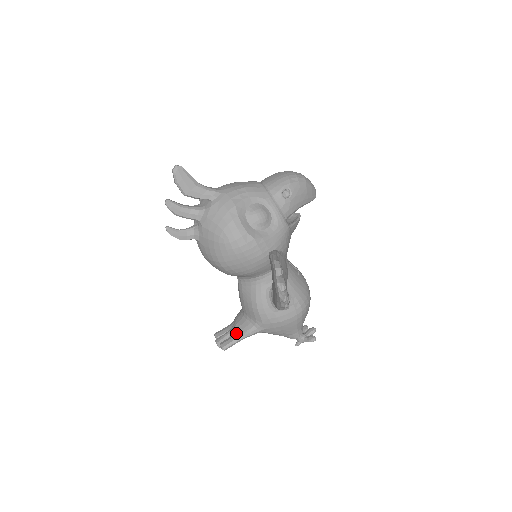
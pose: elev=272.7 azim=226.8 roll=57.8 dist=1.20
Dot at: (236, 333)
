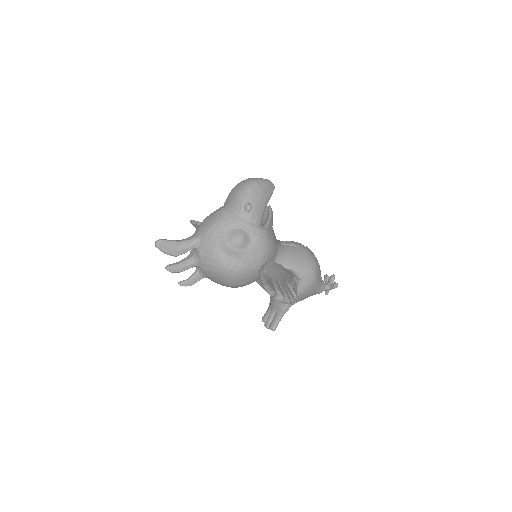
Dot at: (276, 314)
